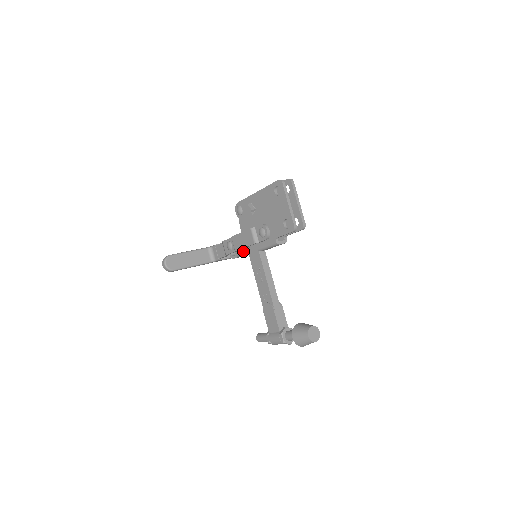
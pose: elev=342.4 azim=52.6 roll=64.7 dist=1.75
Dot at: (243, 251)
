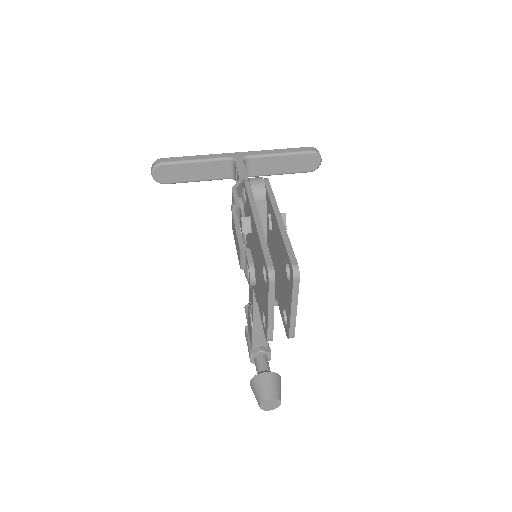
Dot at: occluded
